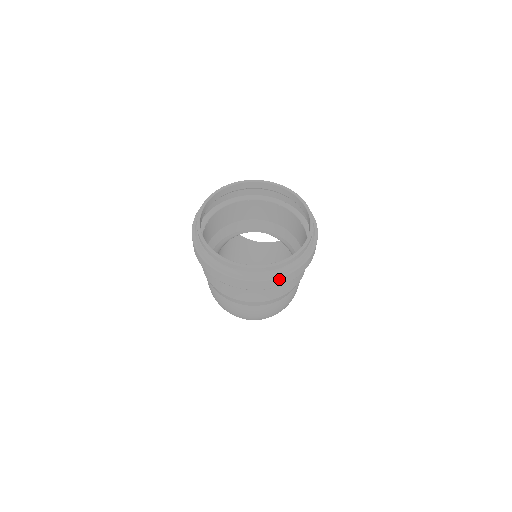
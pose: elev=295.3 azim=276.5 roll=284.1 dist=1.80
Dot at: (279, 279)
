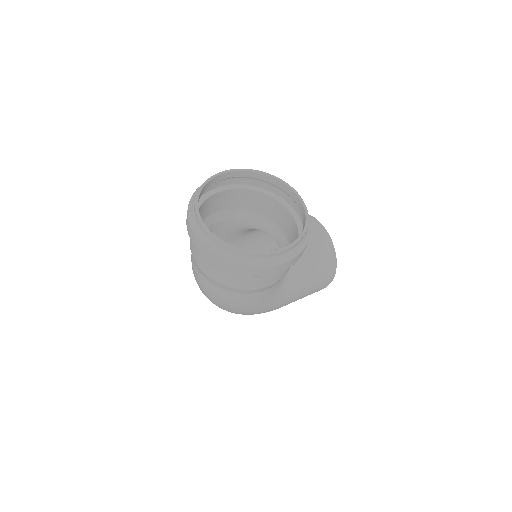
Dot at: (216, 257)
